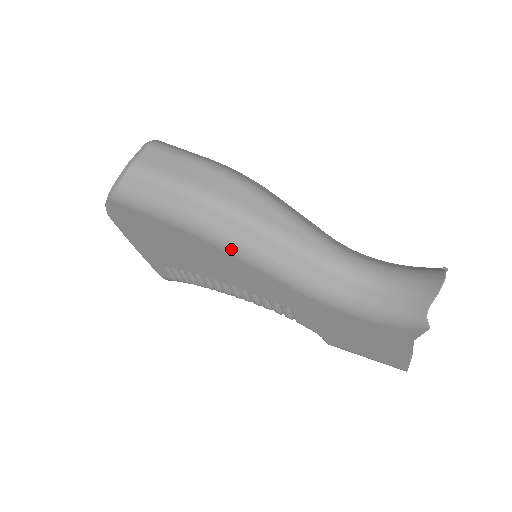
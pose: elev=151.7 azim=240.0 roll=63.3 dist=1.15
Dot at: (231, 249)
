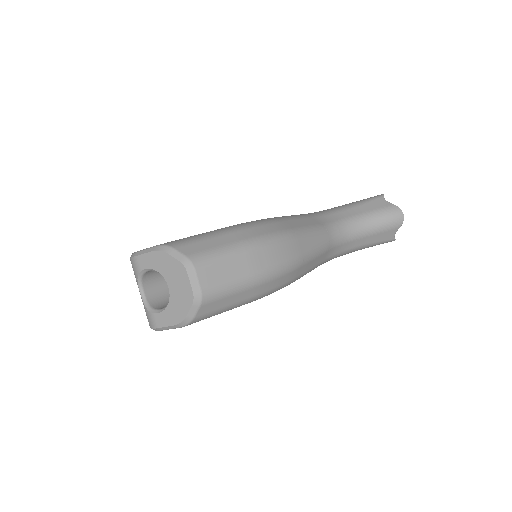
Dot at: occluded
